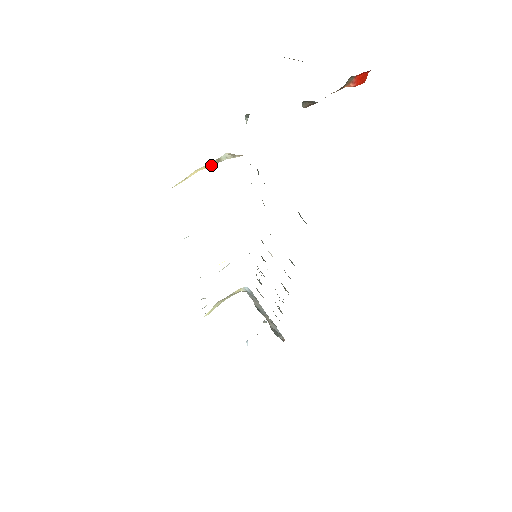
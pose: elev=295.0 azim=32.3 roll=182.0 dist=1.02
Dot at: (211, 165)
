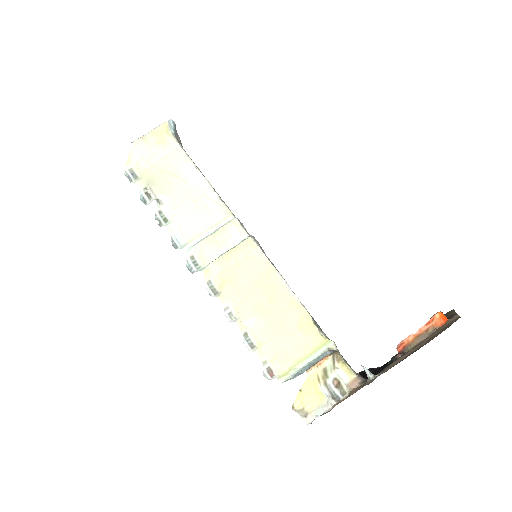
Dot at: (320, 379)
